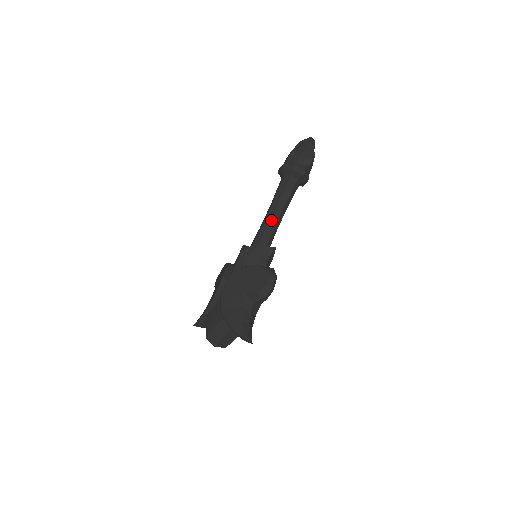
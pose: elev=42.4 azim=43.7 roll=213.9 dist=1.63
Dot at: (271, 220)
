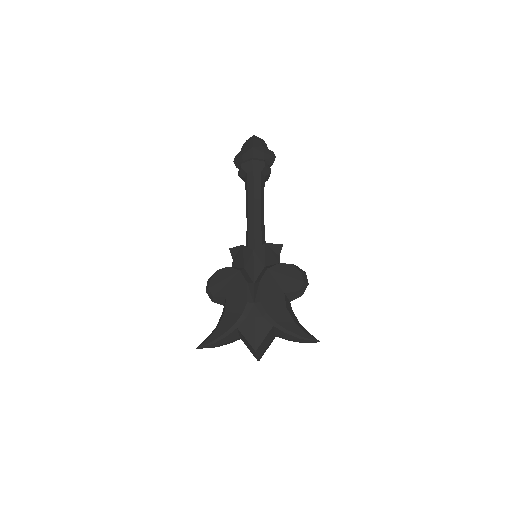
Dot at: (261, 217)
